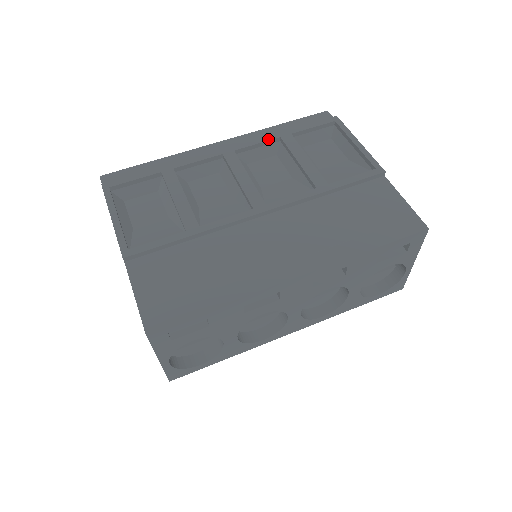
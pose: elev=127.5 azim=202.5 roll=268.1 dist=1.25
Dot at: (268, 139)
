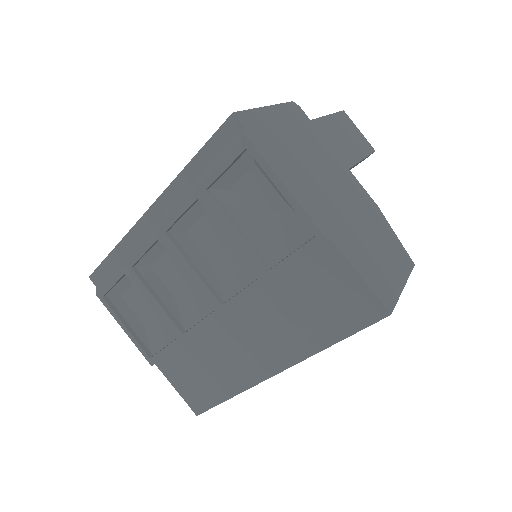
Dot at: (187, 206)
